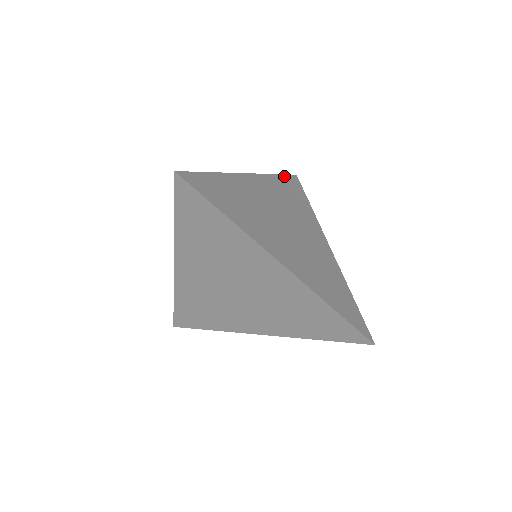
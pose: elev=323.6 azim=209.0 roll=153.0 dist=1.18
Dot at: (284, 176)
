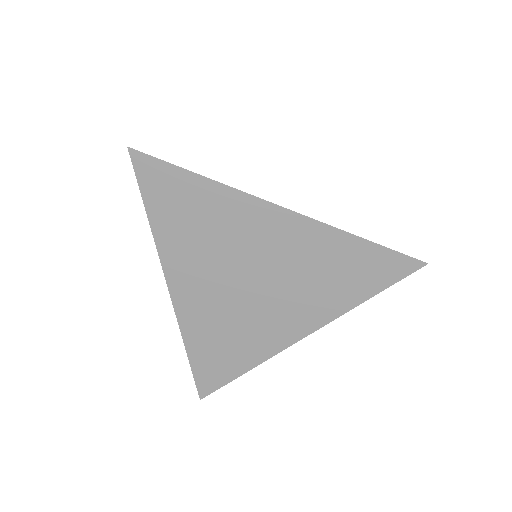
Dot at: occluded
